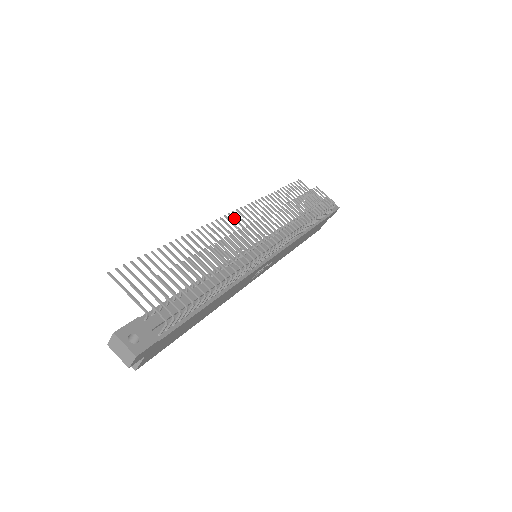
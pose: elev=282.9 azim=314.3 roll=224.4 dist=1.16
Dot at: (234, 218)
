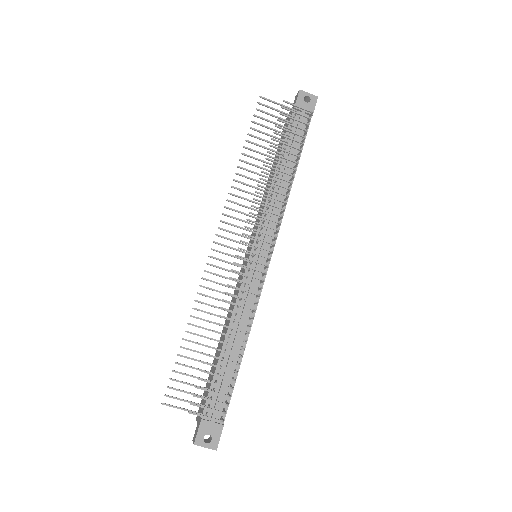
Dot at: (220, 244)
